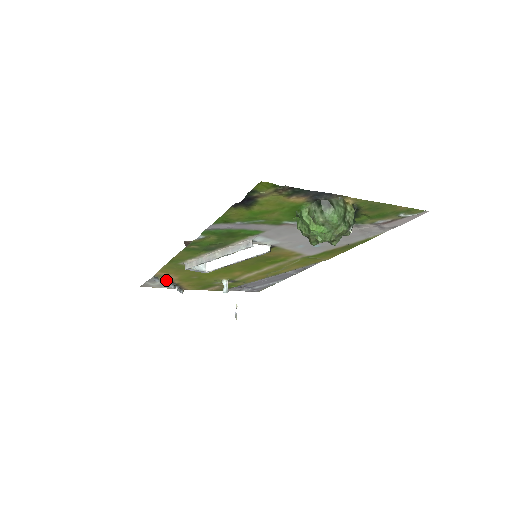
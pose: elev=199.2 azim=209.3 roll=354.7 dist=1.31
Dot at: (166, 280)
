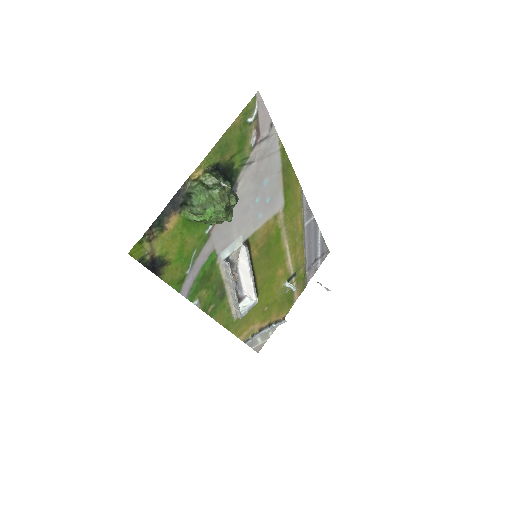
Dot at: (256, 333)
